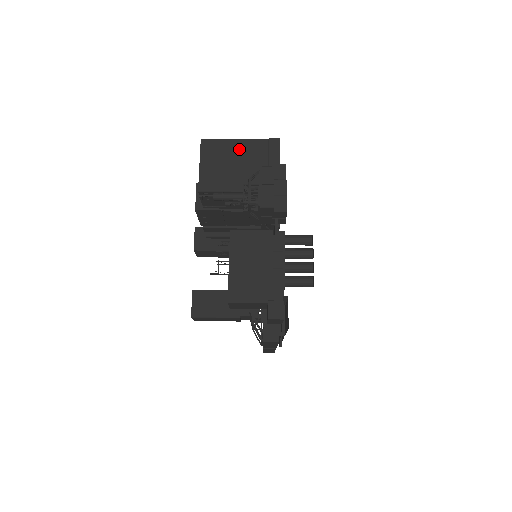
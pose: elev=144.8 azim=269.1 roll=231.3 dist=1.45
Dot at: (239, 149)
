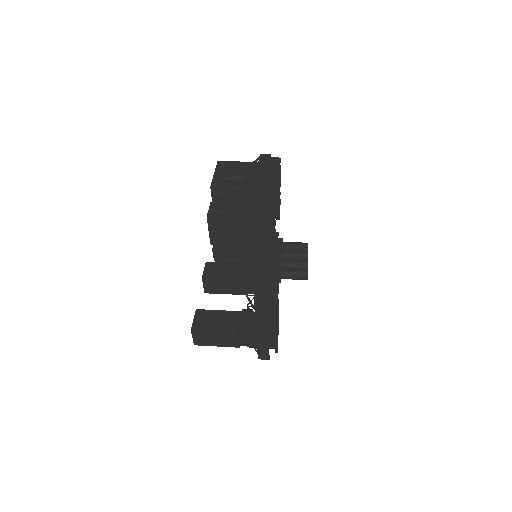
Dot at: (247, 166)
